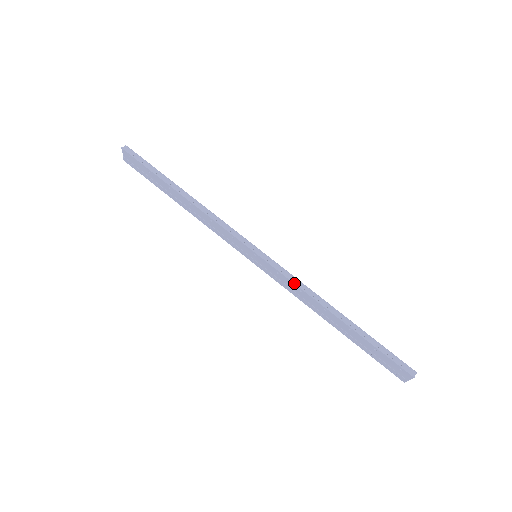
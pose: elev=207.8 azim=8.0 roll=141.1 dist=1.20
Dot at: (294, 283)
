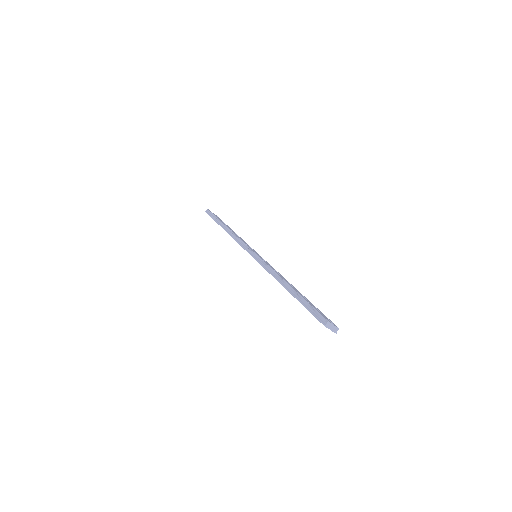
Dot at: (265, 269)
